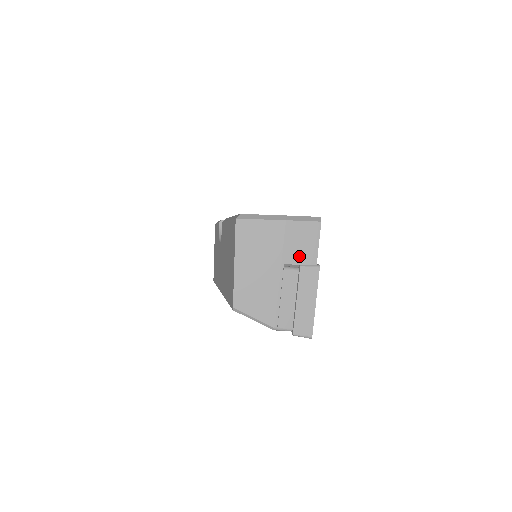
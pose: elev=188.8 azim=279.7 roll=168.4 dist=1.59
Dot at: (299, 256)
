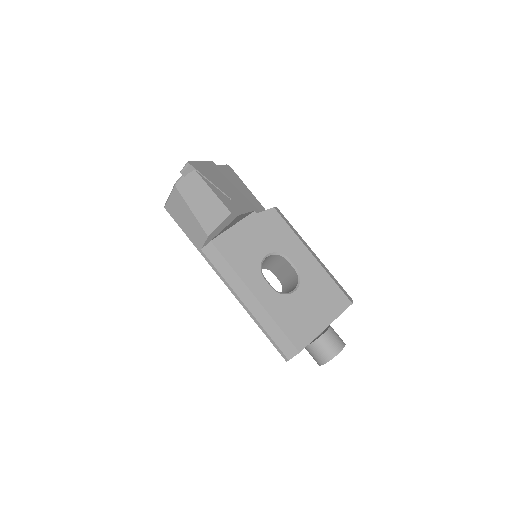
Dot at: occluded
